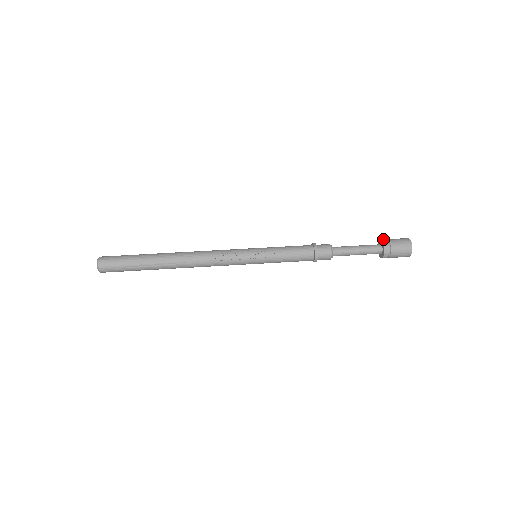
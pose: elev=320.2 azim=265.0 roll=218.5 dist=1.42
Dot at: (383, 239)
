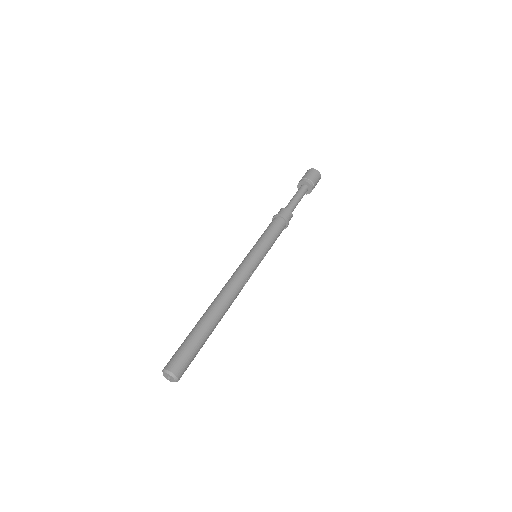
Dot at: (309, 181)
